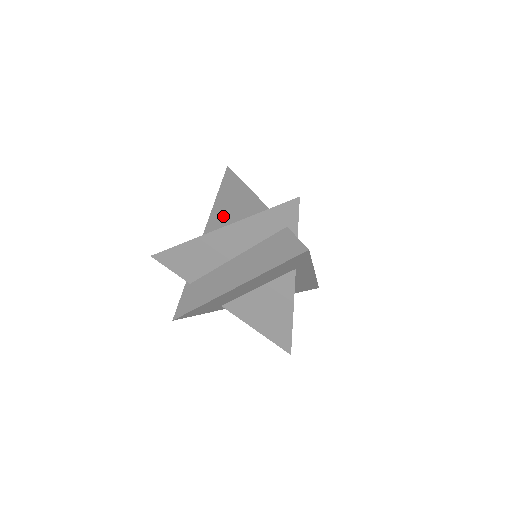
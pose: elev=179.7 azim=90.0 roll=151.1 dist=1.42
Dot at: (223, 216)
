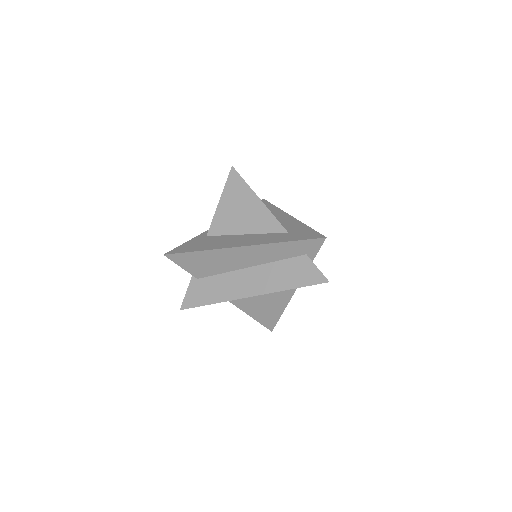
Dot at: (232, 220)
